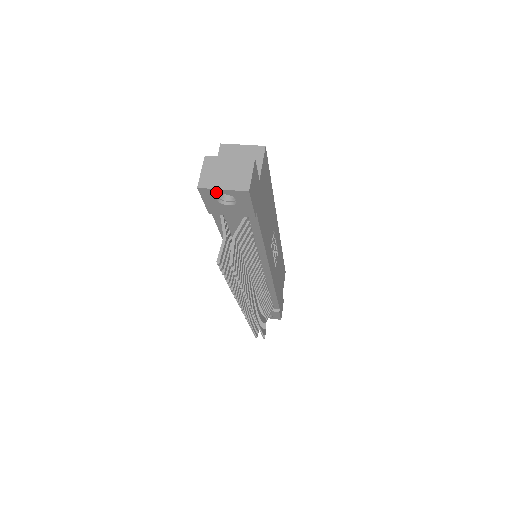
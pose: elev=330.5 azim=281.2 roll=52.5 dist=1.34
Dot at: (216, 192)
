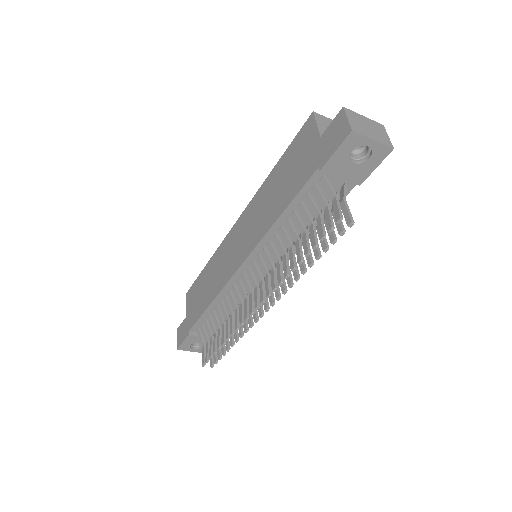
Dot at: (363, 142)
